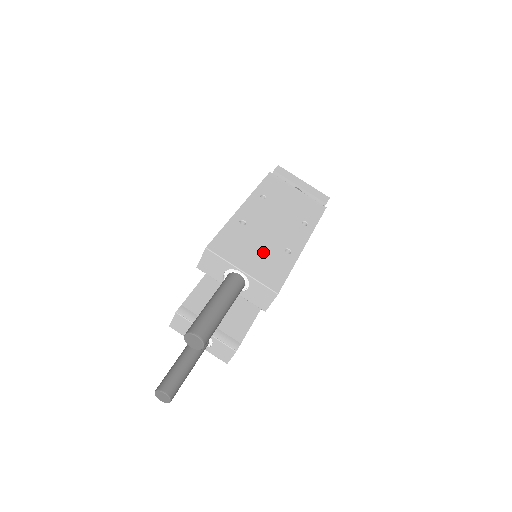
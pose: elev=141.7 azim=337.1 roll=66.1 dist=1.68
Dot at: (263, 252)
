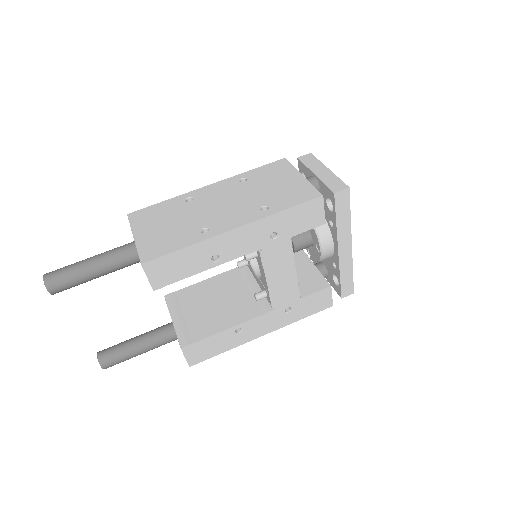
Dot at: (176, 226)
